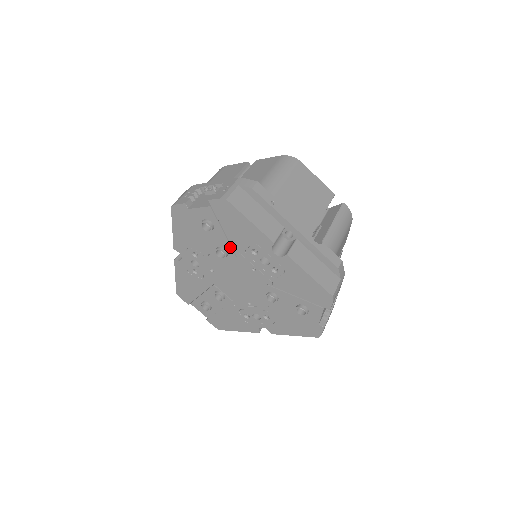
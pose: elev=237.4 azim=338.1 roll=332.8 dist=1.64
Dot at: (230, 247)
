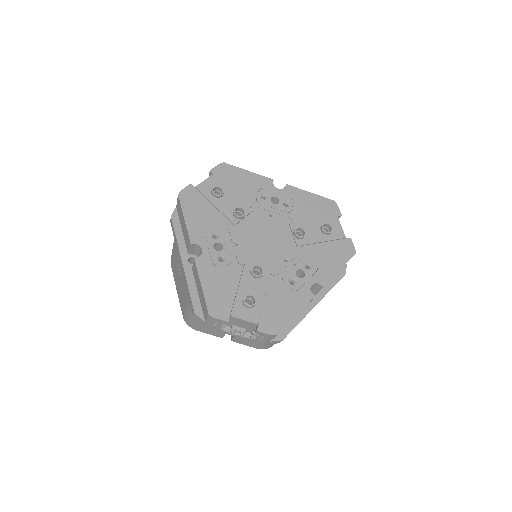
Dot at: (243, 203)
